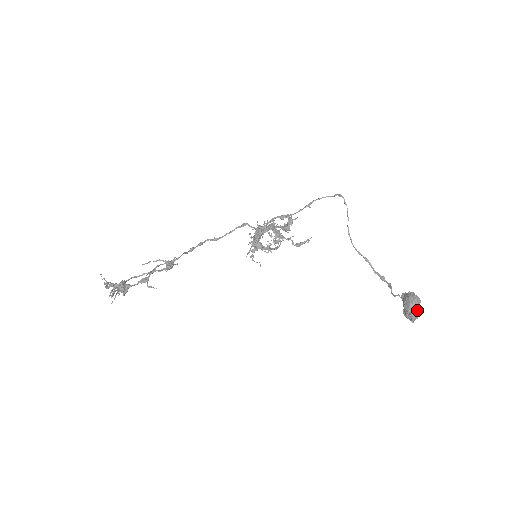
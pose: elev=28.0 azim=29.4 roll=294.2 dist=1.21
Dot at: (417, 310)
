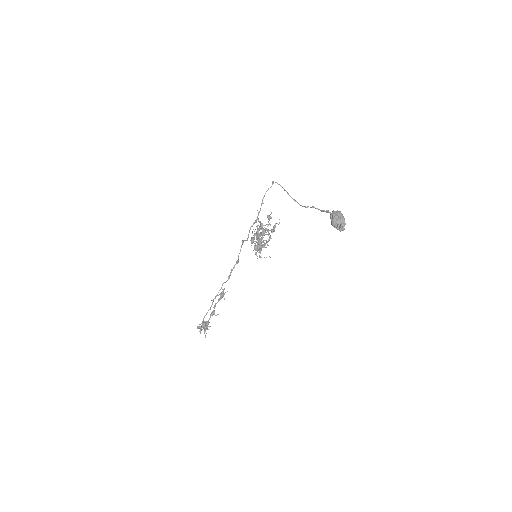
Dot at: (340, 221)
